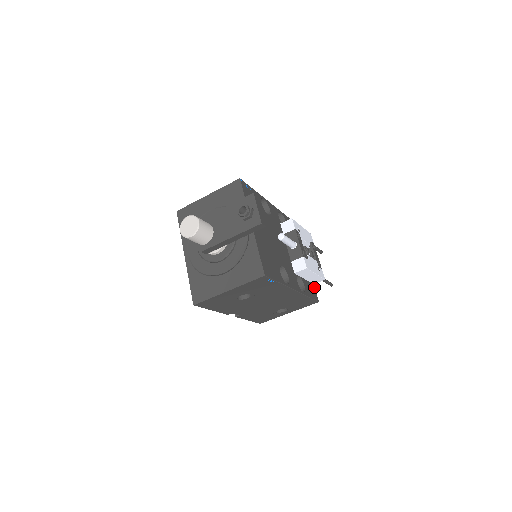
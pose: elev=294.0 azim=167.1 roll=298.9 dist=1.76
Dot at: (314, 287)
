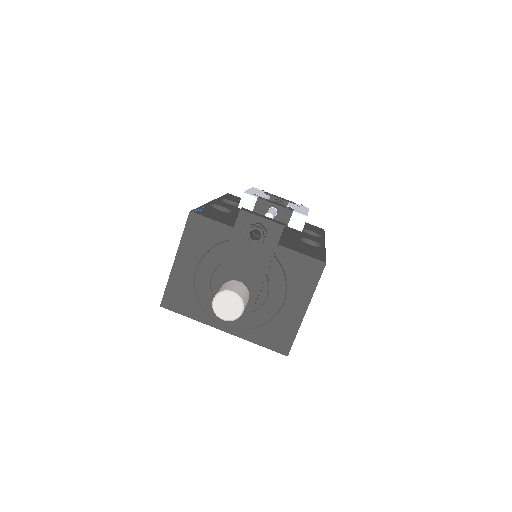
Dot at: occluded
